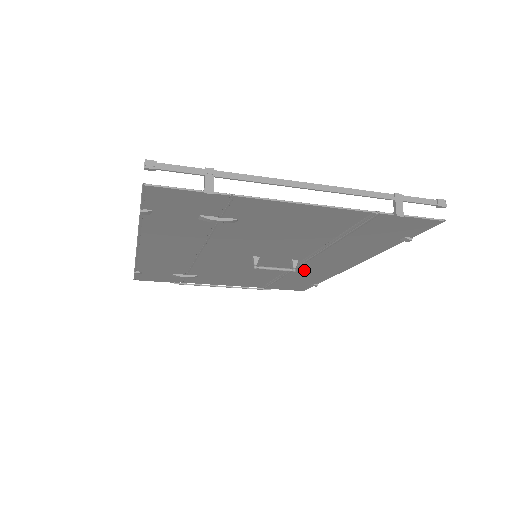
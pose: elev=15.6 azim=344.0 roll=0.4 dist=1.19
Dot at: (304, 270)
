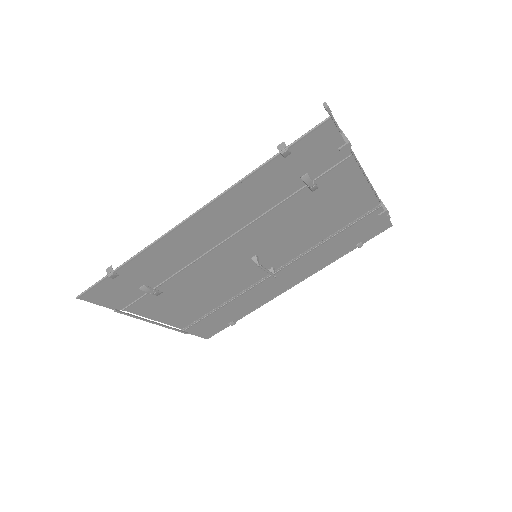
Dot at: (257, 290)
